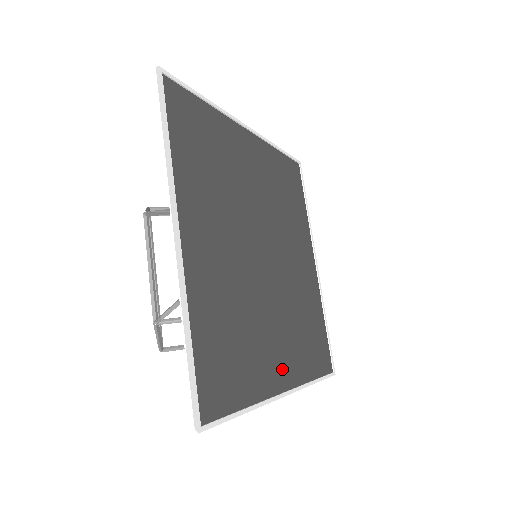
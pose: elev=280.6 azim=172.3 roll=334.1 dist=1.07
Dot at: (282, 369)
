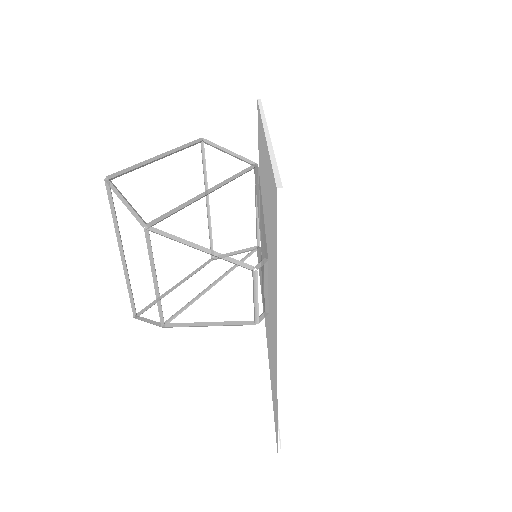
Dot at: occluded
